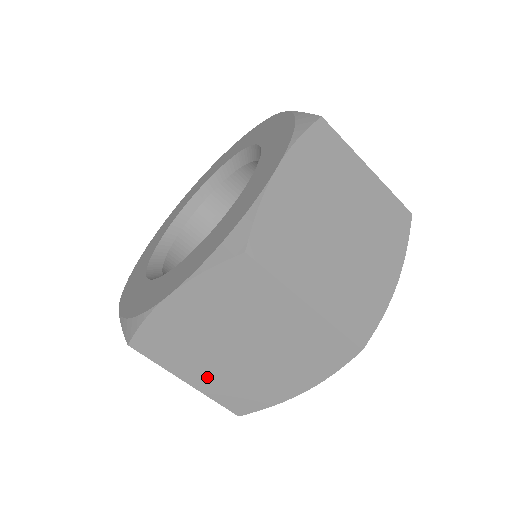
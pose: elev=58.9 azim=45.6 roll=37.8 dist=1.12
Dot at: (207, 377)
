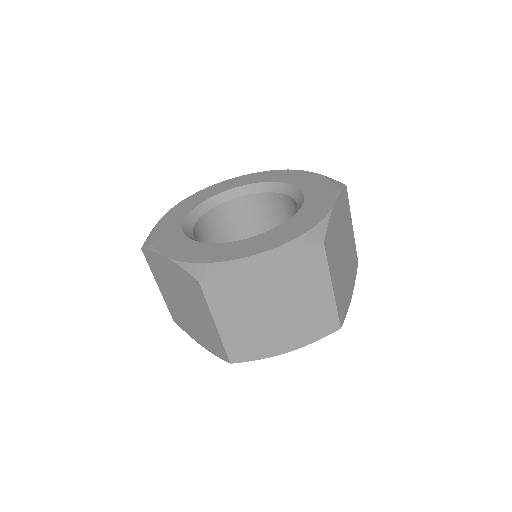
Dot at: (234, 324)
